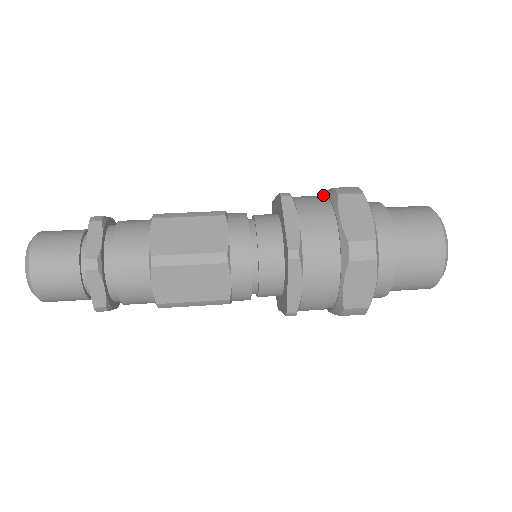
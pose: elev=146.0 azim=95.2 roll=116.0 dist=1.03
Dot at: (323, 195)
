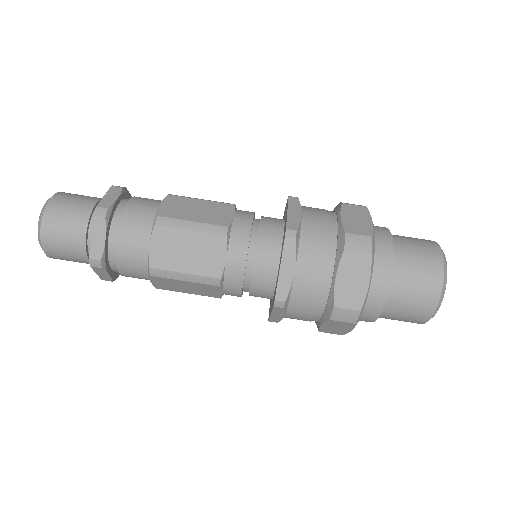
Dot at: (337, 222)
